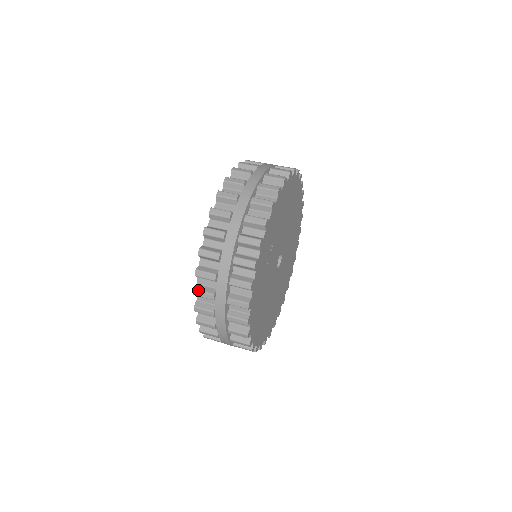
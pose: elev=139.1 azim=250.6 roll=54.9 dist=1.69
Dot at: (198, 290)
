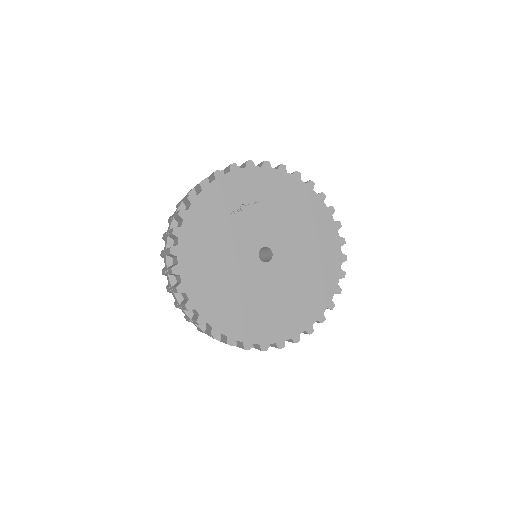
Dot at: occluded
